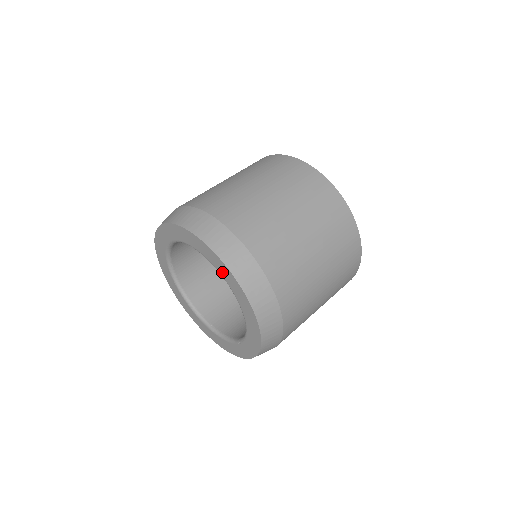
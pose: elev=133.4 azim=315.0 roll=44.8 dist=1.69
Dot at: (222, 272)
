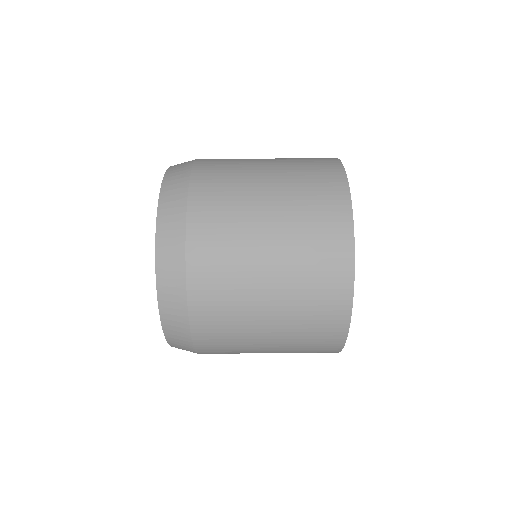
Dot at: occluded
